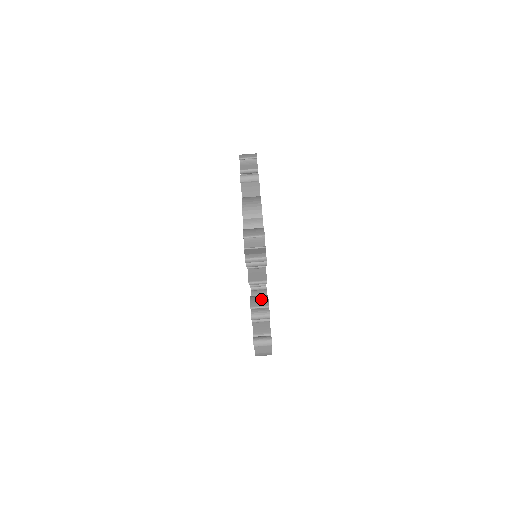
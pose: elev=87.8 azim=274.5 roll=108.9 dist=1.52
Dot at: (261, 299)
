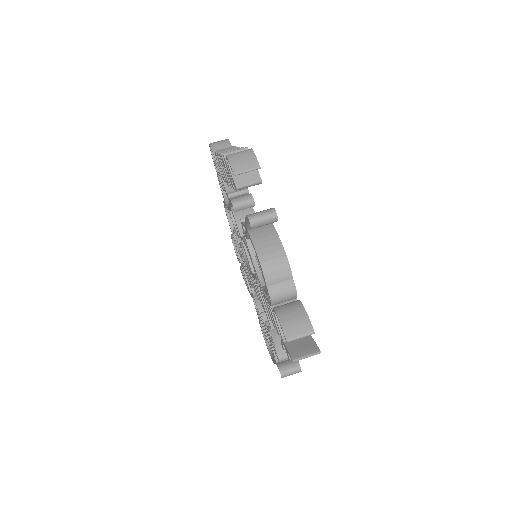
Dot at: occluded
